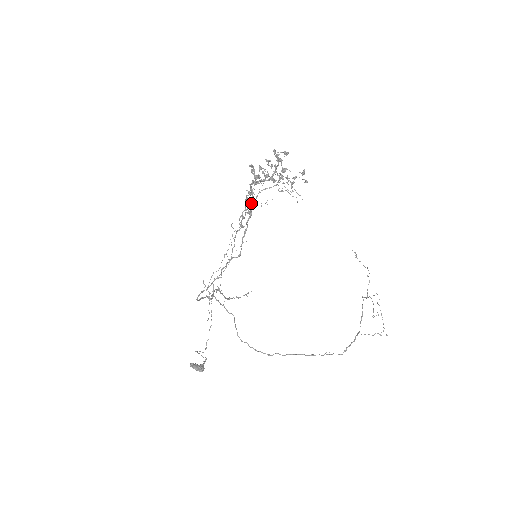
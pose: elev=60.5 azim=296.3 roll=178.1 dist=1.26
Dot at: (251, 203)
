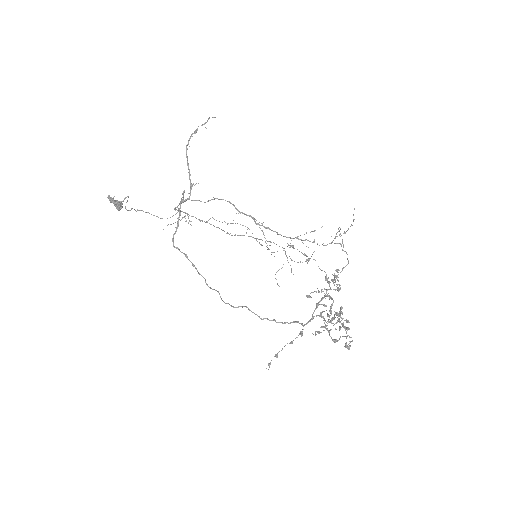
Dot at: (303, 240)
